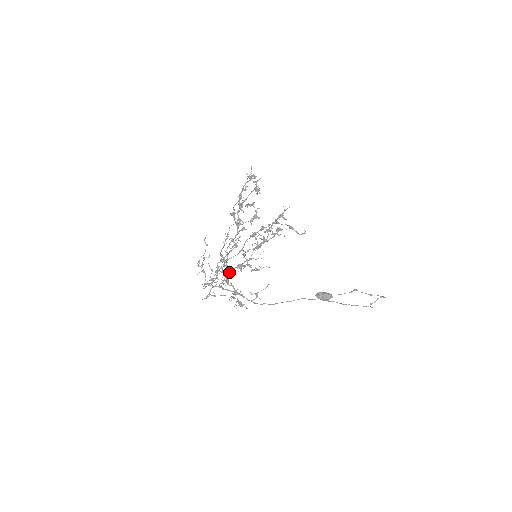
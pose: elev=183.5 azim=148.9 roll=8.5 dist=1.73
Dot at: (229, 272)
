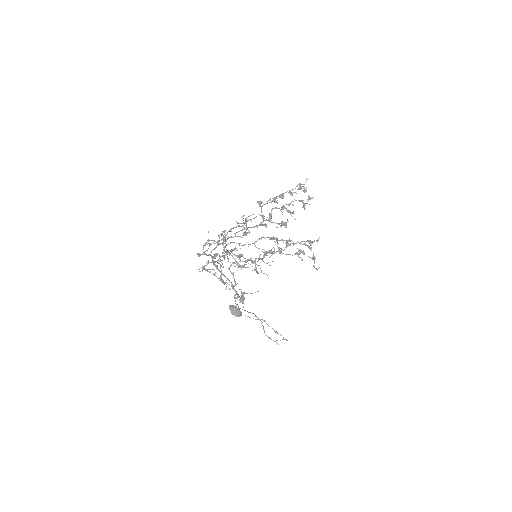
Dot at: occluded
